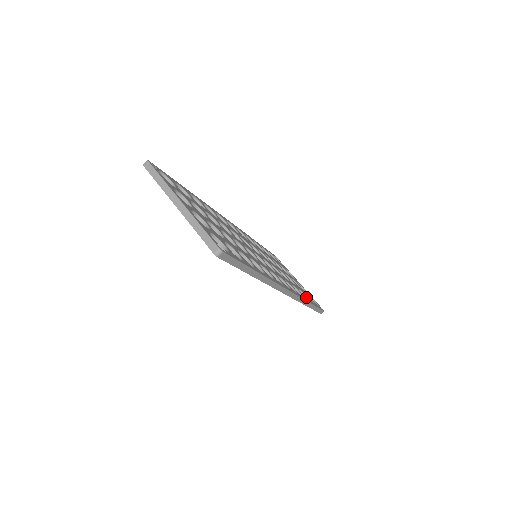
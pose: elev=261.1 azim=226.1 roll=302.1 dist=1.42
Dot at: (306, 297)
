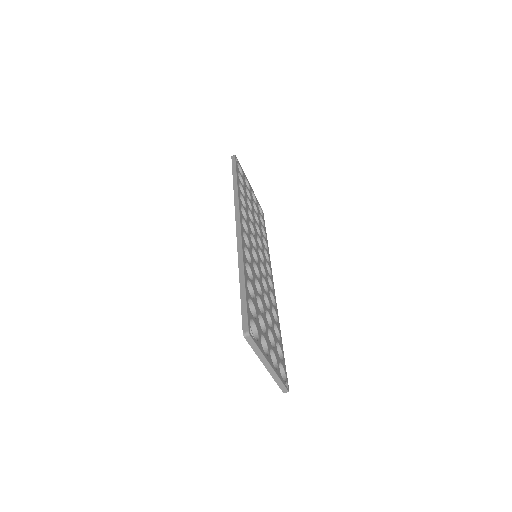
Dot at: (263, 228)
